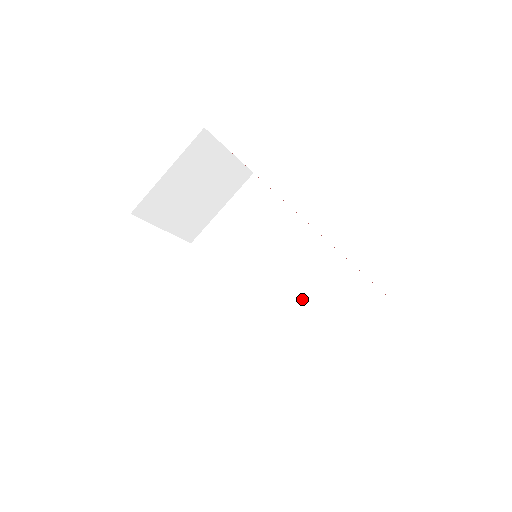
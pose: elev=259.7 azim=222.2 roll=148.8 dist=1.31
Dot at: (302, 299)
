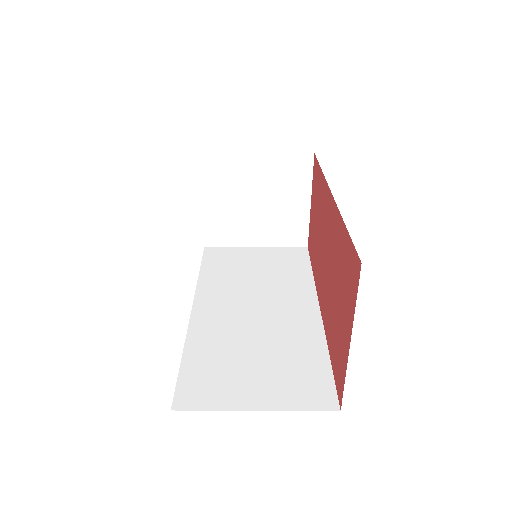
Dot at: (251, 342)
